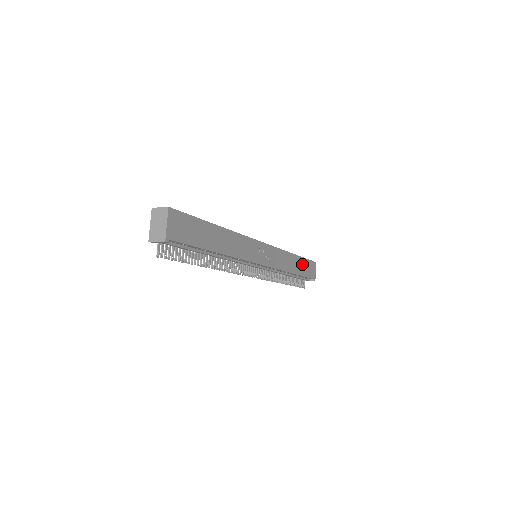
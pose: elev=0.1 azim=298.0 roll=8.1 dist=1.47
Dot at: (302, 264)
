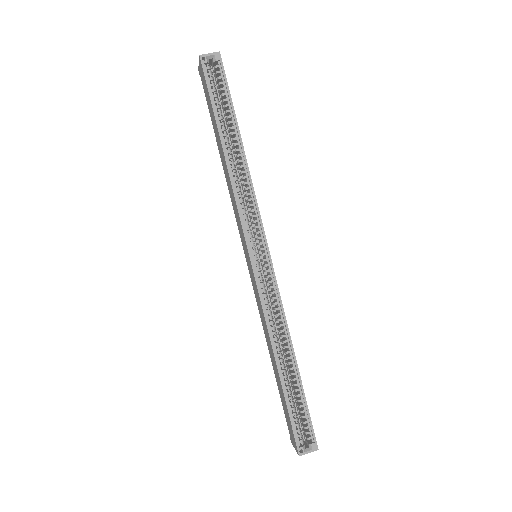
Dot at: occluded
